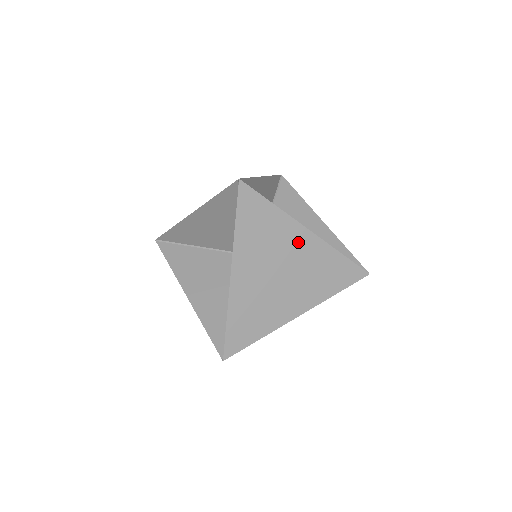
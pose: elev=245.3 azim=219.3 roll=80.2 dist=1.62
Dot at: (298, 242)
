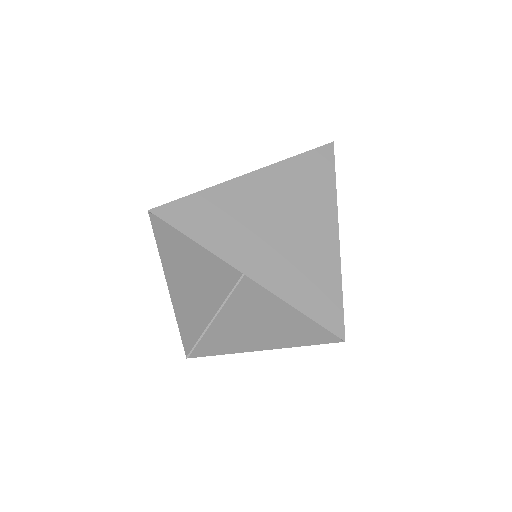
Dot at: occluded
